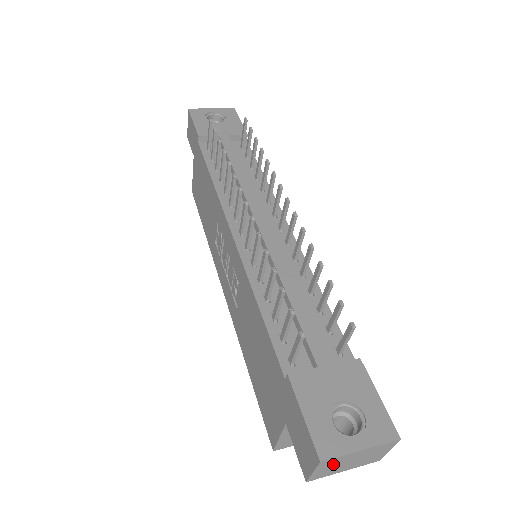
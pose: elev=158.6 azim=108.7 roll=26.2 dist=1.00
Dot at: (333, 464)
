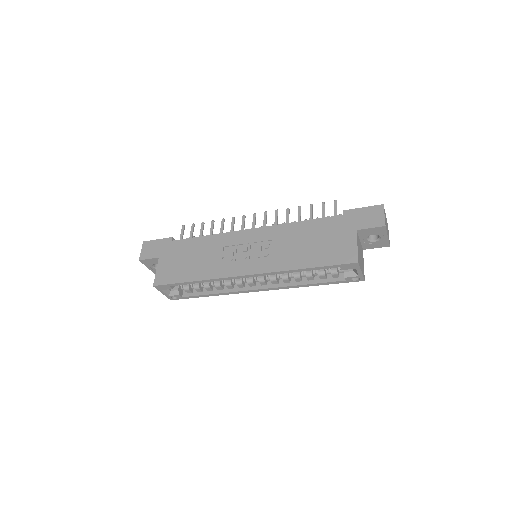
Dot at: (385, 217)
